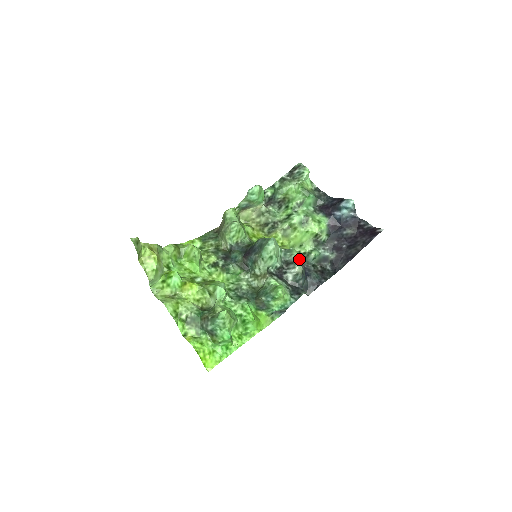
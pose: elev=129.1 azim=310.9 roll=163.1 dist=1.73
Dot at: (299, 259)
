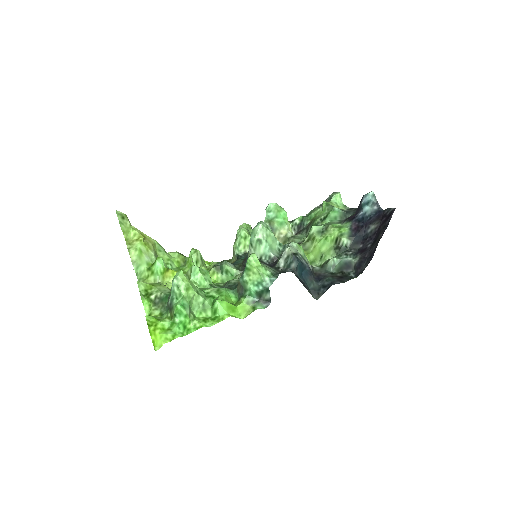
Dot at: (315, 268)
